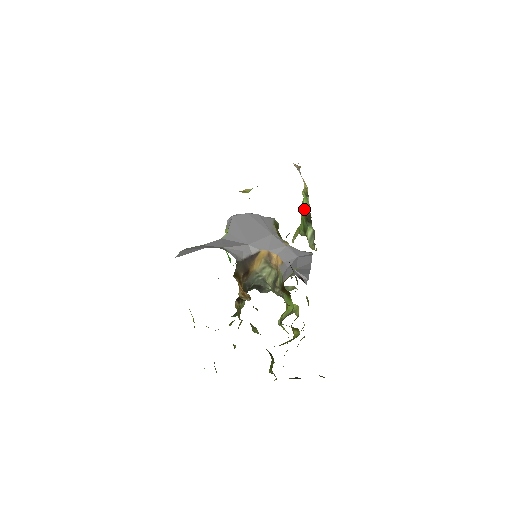
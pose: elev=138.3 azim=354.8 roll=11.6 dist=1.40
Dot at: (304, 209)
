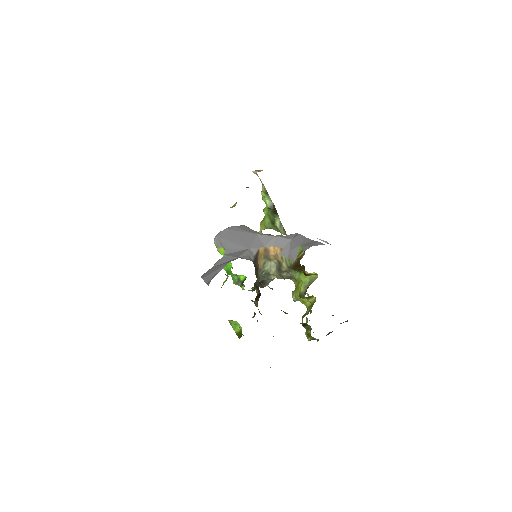
Dot at: (268, 205)
